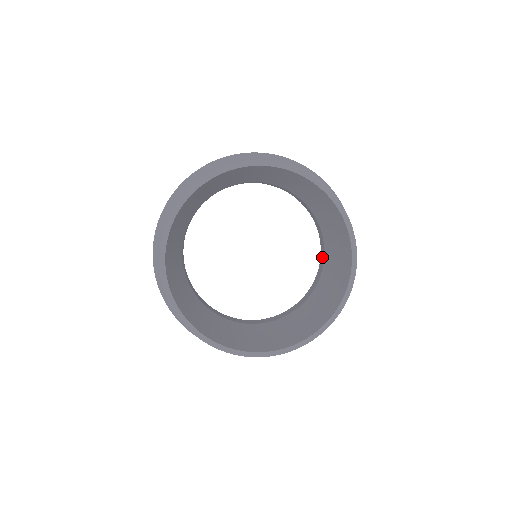
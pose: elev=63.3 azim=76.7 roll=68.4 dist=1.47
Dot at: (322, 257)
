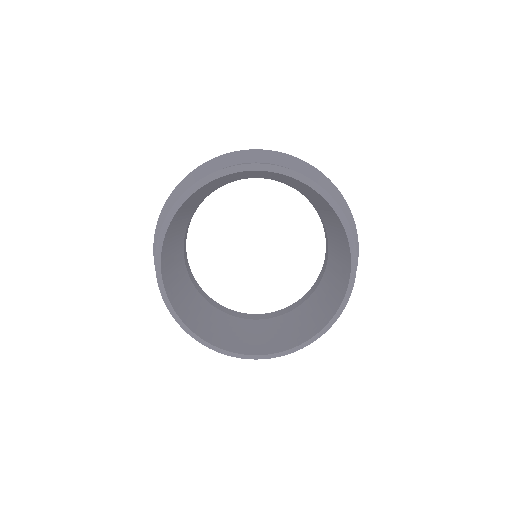
Dot at: (286, 310)
